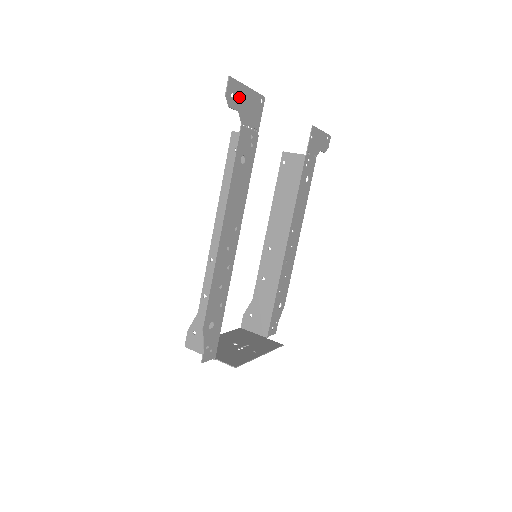
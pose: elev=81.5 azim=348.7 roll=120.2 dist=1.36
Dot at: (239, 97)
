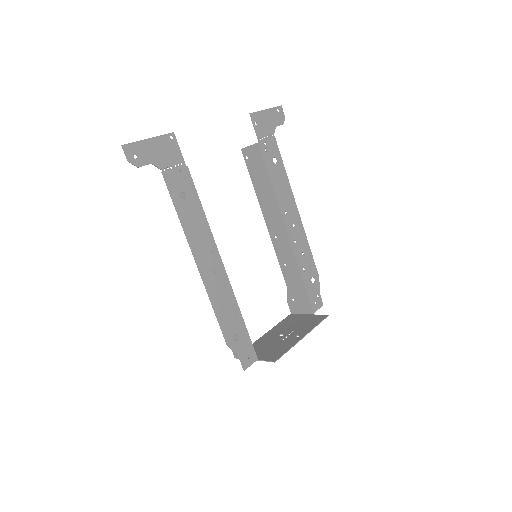
Dot at: (144, 153)
